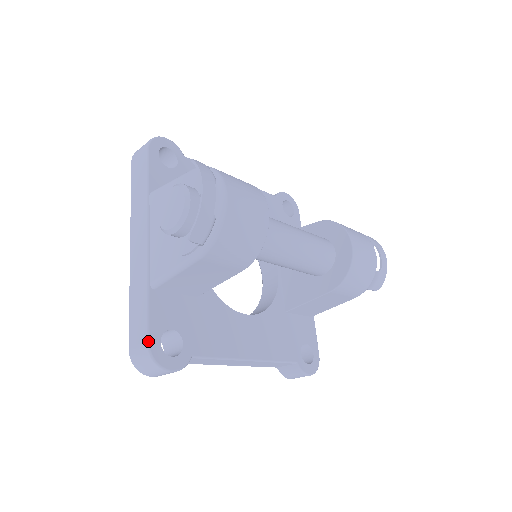
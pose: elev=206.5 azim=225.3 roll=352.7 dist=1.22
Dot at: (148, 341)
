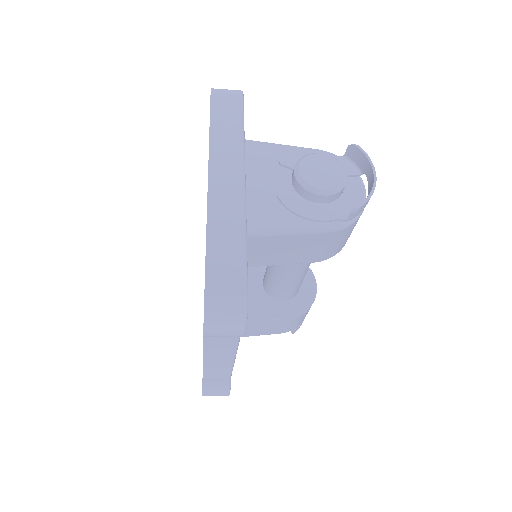
Dot at: occluded
